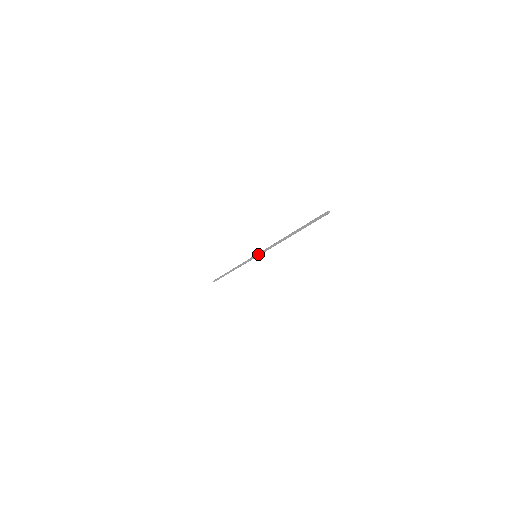
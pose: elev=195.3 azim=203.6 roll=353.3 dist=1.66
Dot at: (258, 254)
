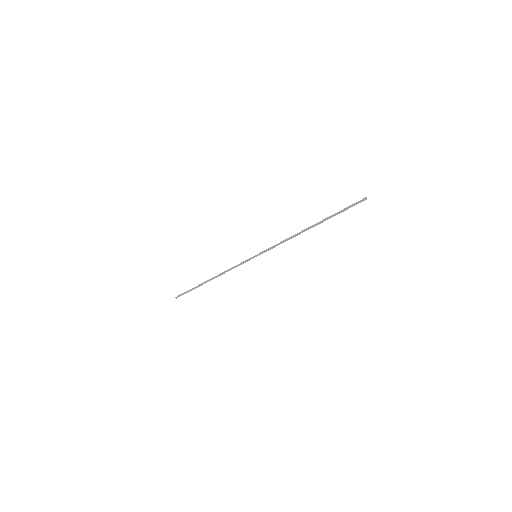
Dot at: (261, 252)
